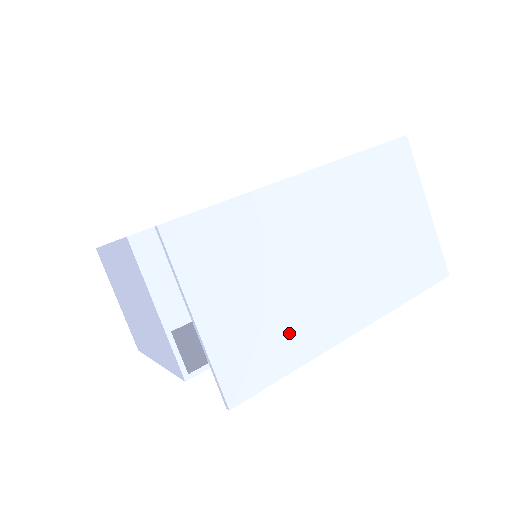
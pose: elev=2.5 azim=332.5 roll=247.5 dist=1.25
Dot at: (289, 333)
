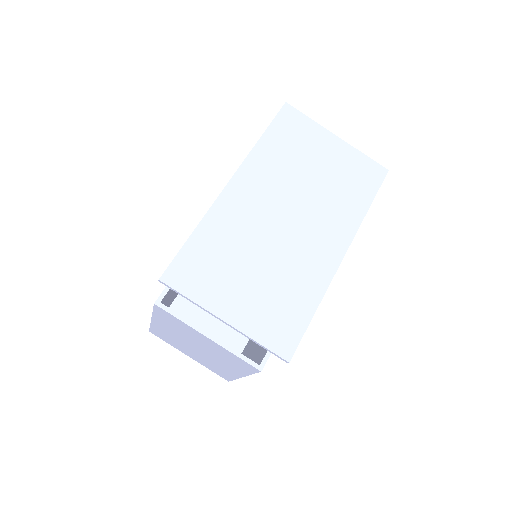
Dot at: (295, 287)
